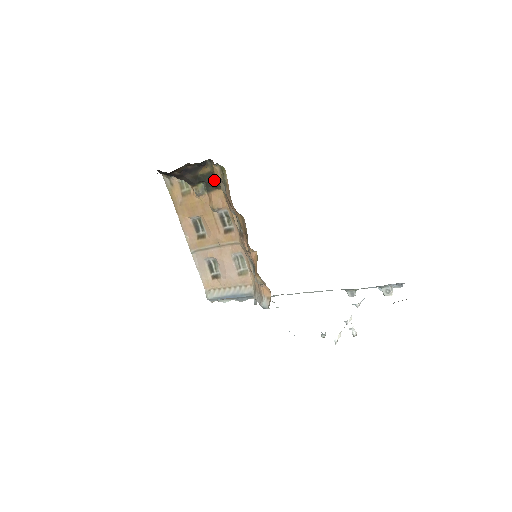
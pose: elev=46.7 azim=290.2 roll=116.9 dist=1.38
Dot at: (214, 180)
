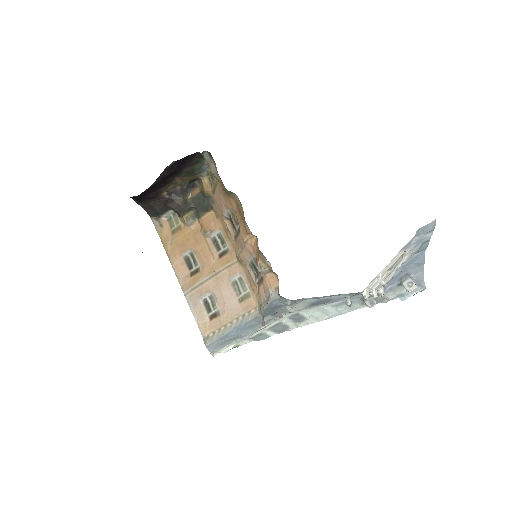
Dot at: (204, 200)
